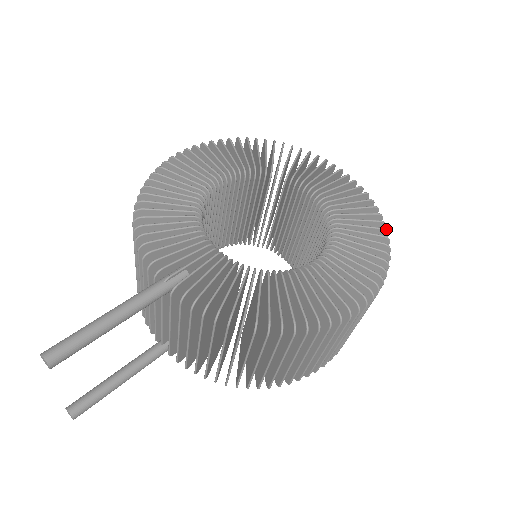
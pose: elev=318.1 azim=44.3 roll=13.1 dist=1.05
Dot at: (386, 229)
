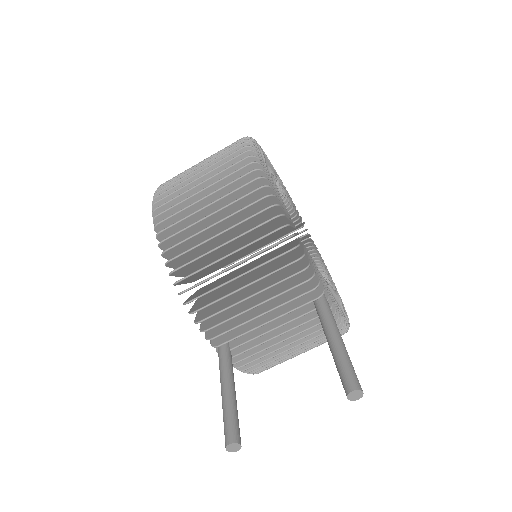
Dot at: occluded
